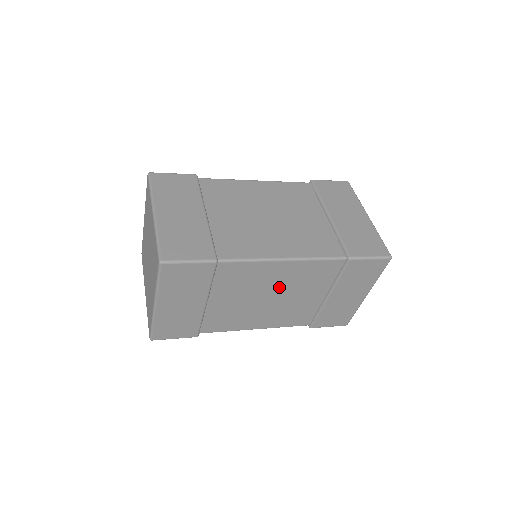
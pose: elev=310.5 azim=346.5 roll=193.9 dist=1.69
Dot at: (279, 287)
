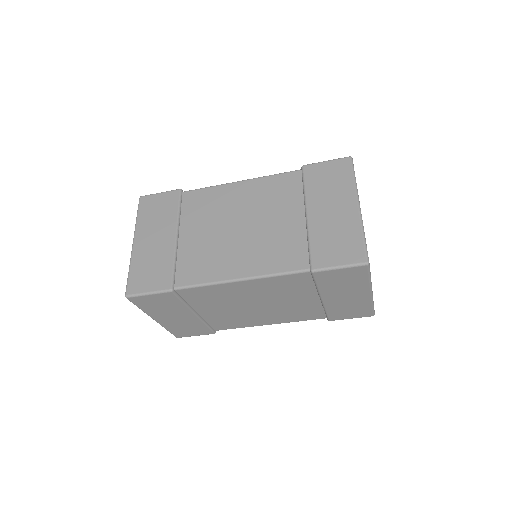
Dot at: (257, 298)
